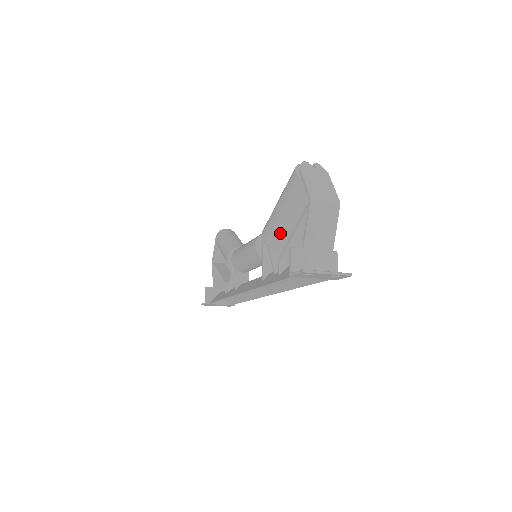
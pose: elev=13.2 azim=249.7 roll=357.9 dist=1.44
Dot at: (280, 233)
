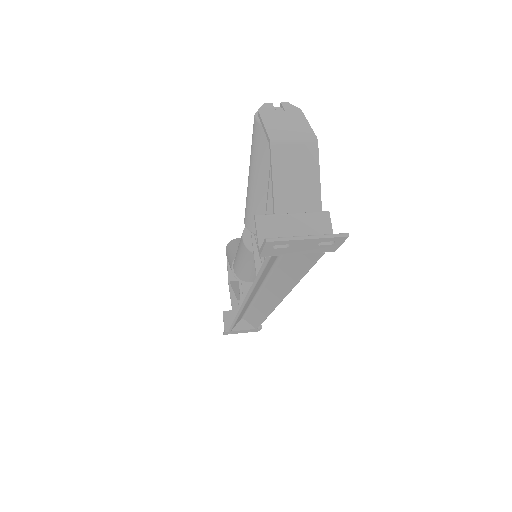
Dot at: (261, 211)
